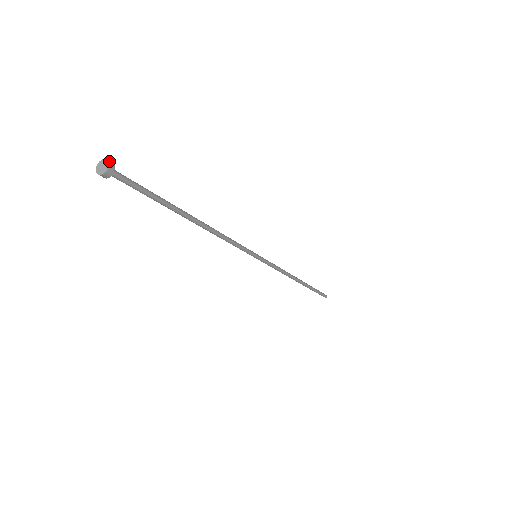
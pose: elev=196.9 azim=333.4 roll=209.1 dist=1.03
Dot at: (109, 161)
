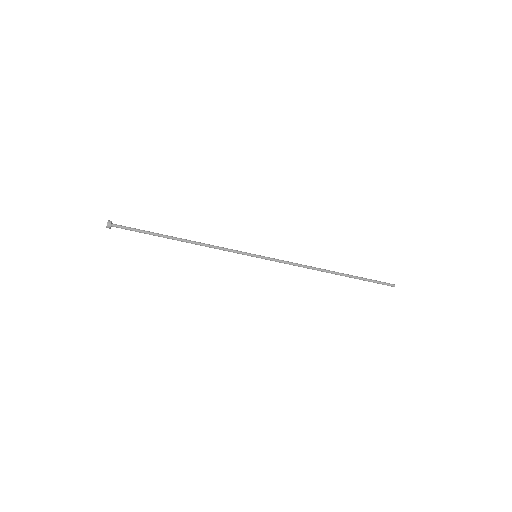
Dot at: (109, 220)
